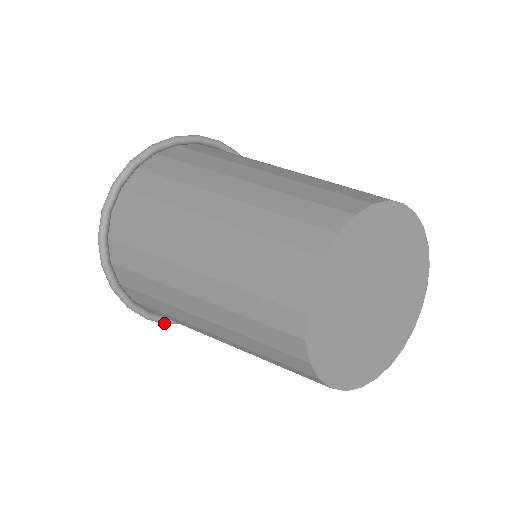
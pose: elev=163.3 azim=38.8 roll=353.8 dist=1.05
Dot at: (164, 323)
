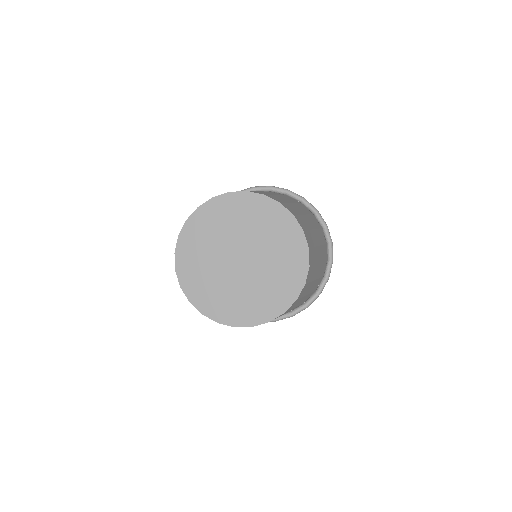
Dot at: occluded
